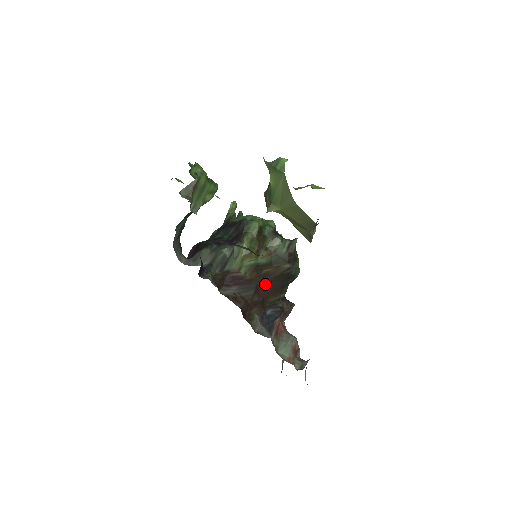
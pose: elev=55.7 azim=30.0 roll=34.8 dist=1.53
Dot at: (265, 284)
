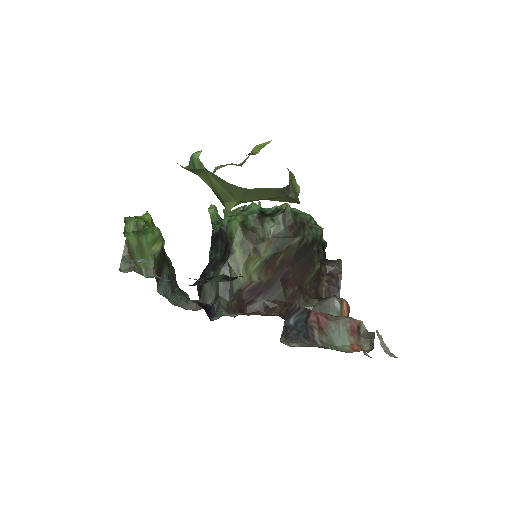
Dot at: (289, 272)
